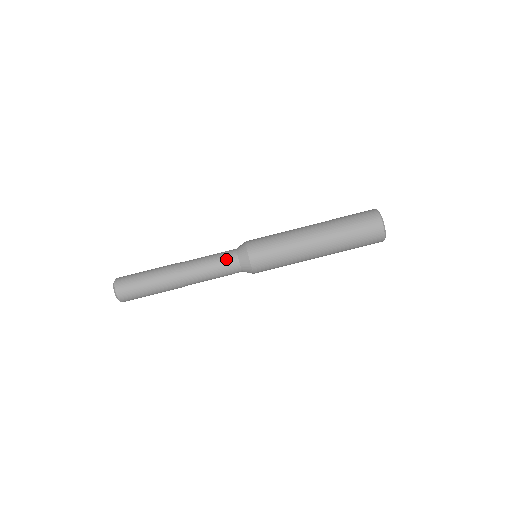
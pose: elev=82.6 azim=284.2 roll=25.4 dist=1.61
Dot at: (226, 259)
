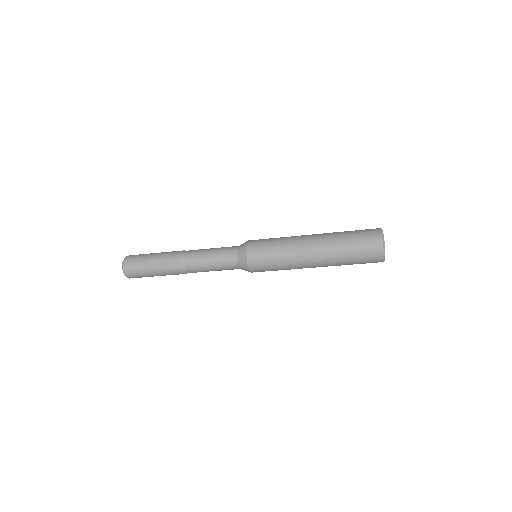
Dot at: occluded
